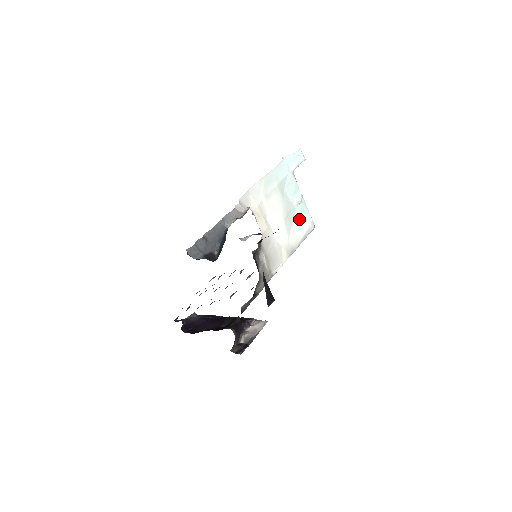
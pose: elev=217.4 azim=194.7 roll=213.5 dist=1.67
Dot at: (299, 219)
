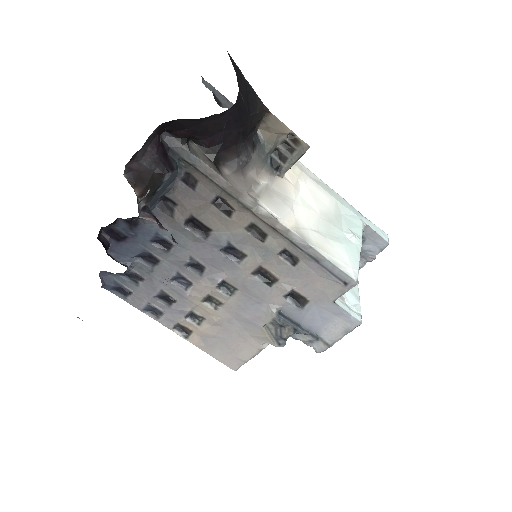
Dot at: (340, 244)
